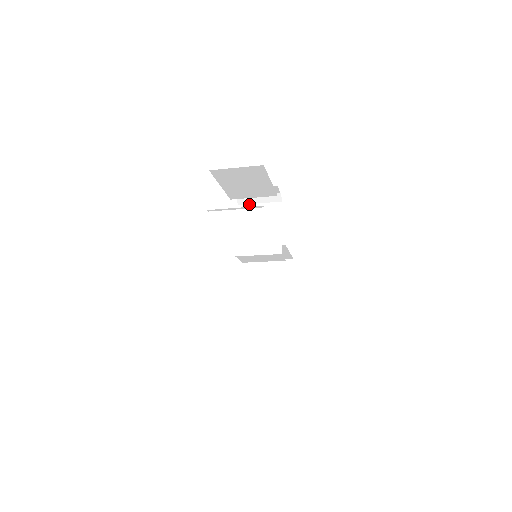
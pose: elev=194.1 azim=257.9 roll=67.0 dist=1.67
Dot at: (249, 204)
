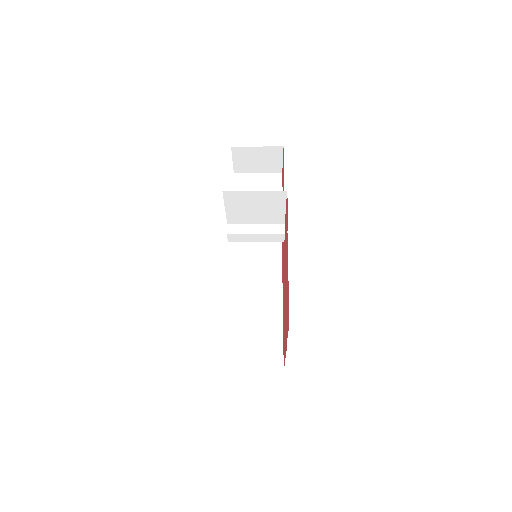
Dot at: (238, 191)
